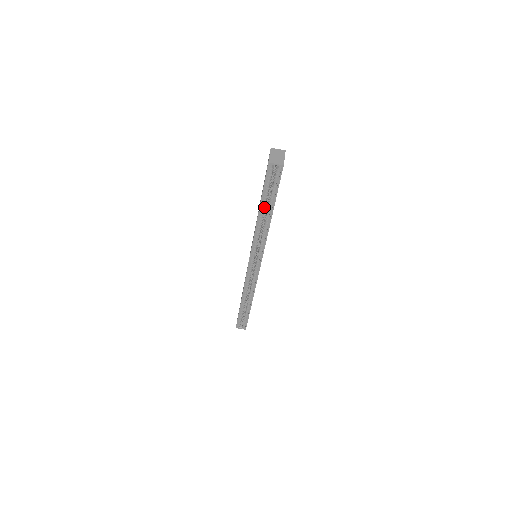
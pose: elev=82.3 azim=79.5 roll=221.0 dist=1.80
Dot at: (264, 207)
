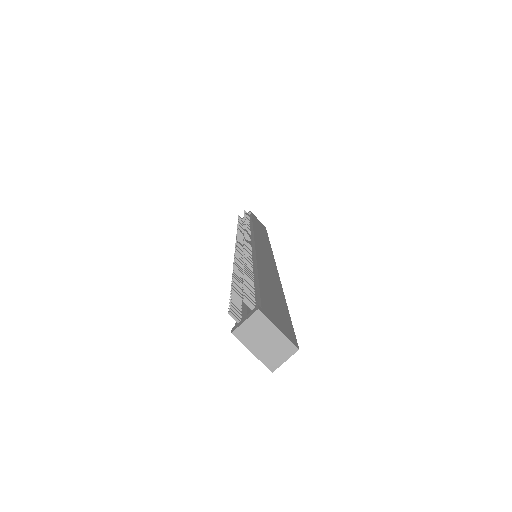
Dot at: occluded
